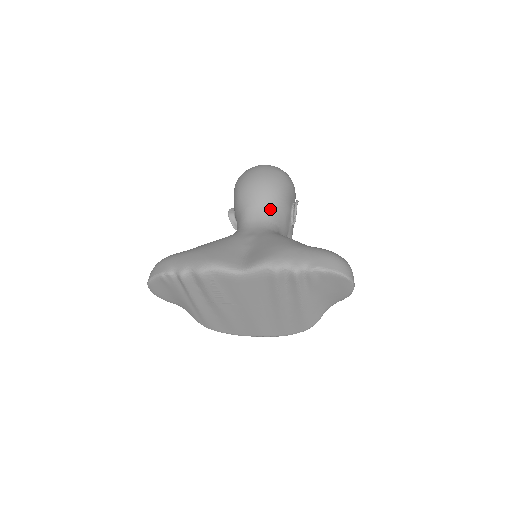
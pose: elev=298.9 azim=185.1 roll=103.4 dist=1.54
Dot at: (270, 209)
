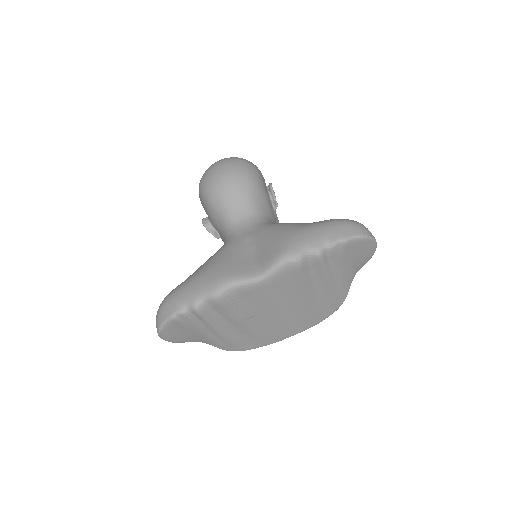
Dot at: (251, 202)
